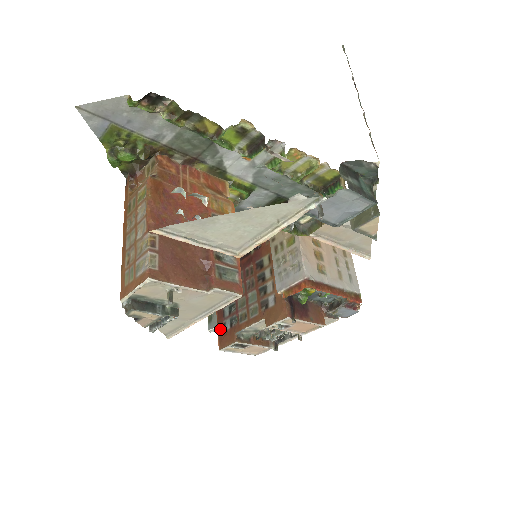
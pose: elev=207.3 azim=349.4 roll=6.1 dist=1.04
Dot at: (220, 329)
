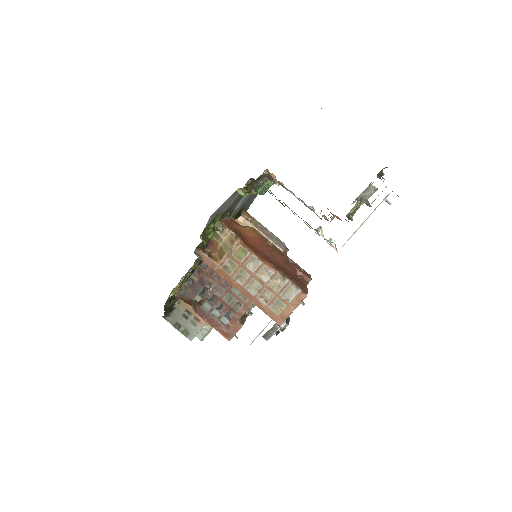
Dot at: (219, 328)
